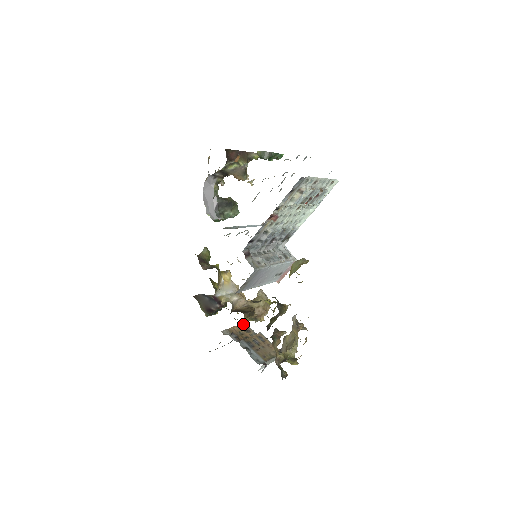
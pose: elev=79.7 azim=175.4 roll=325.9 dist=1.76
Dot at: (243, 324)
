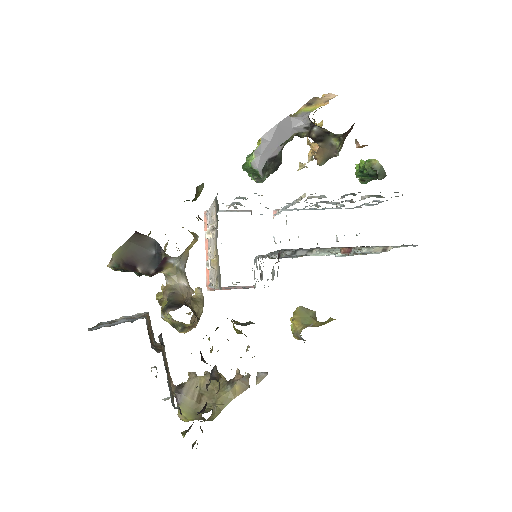
Dot at: (149, 316)
